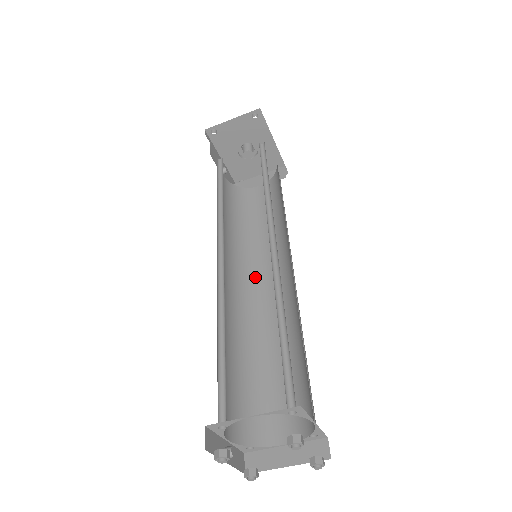
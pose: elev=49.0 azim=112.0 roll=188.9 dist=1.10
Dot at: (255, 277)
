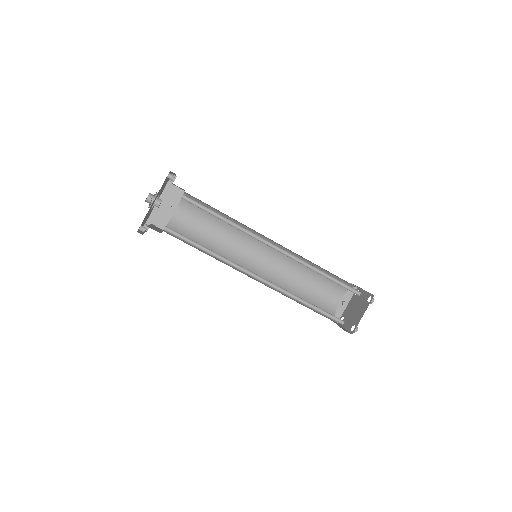
Dot at: (264, 238)
